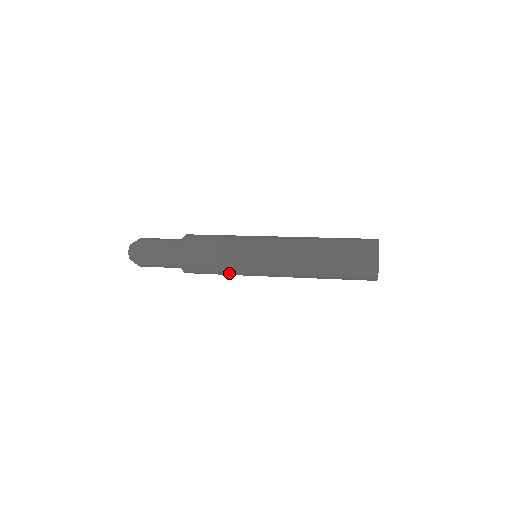
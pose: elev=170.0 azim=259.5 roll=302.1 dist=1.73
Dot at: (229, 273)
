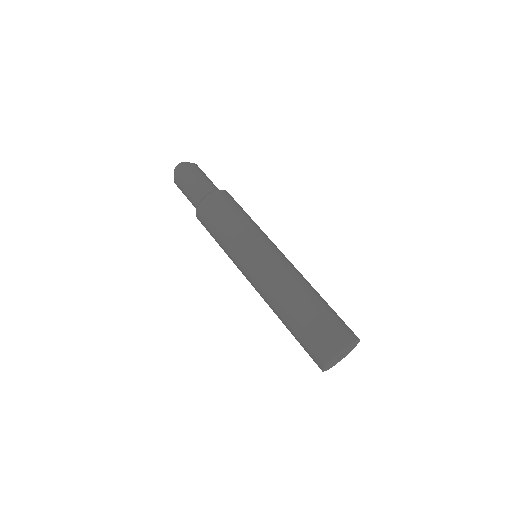
Dot at: (224, 251)
